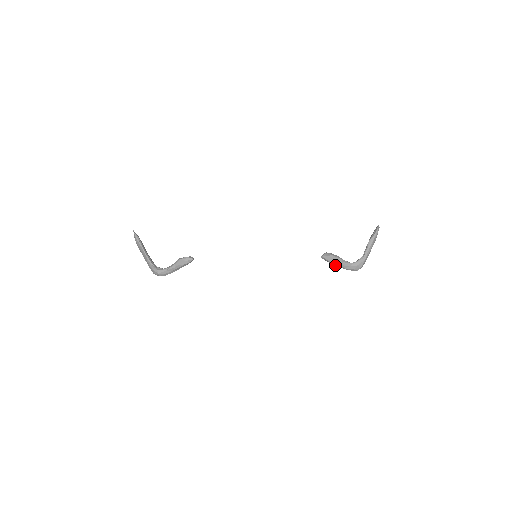
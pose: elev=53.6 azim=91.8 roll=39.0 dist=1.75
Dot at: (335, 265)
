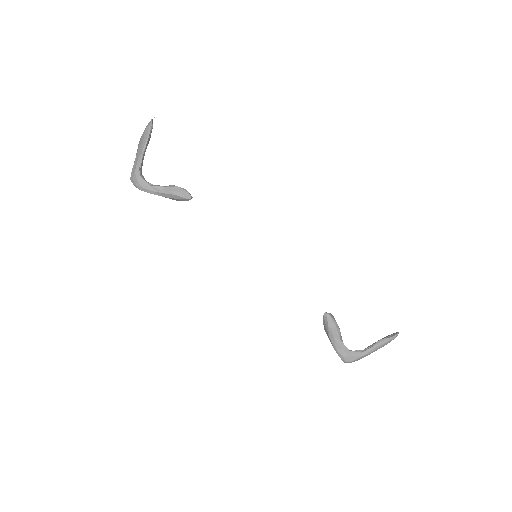
Dot at: (329, 335)
